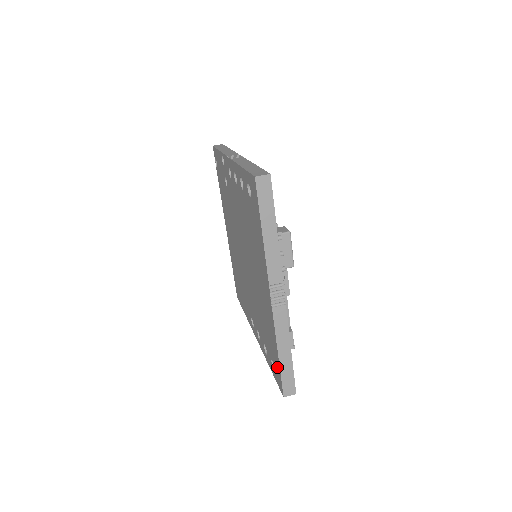
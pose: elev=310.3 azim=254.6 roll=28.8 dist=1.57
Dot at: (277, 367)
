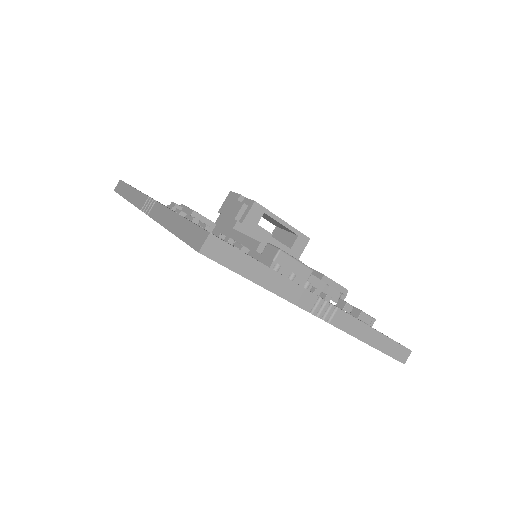
Dot at: occluded
